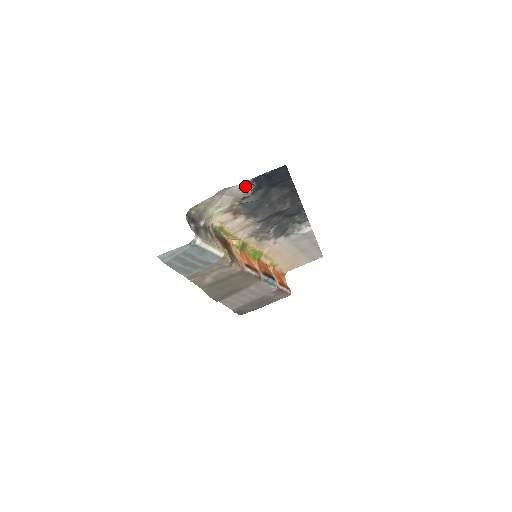
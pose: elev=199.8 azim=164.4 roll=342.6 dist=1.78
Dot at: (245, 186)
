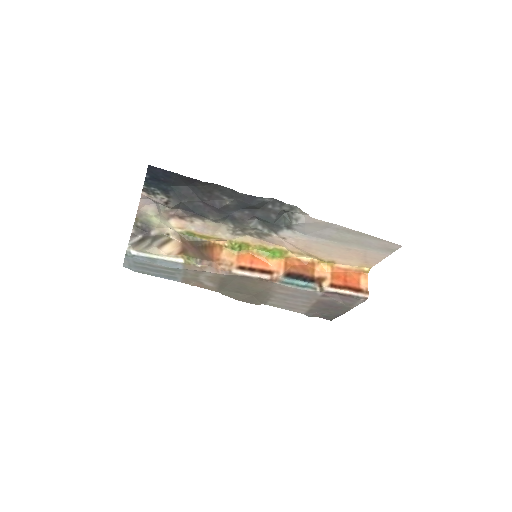
Dot at: (150, 193)
